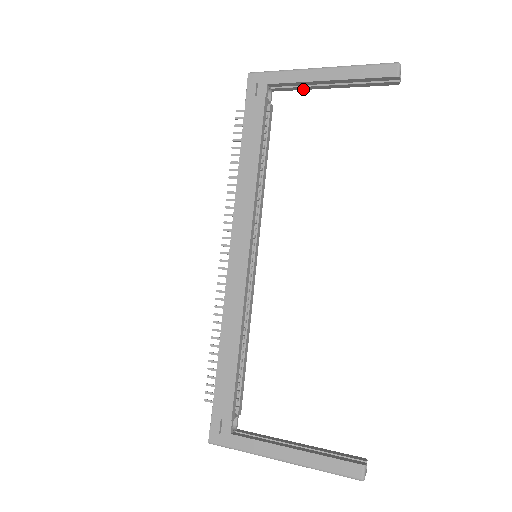
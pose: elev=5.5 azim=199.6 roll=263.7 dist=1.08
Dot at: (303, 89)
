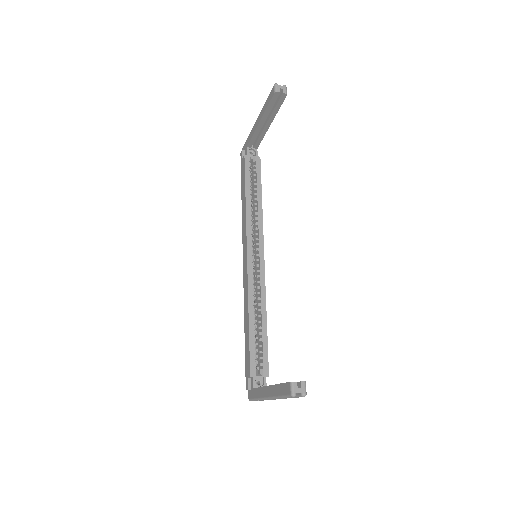
Dot at: (263, 136)
